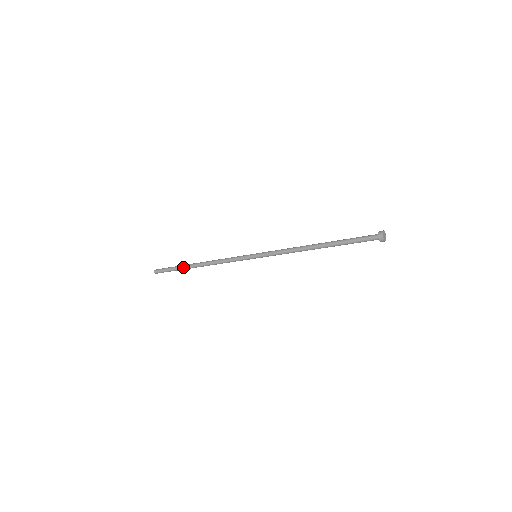
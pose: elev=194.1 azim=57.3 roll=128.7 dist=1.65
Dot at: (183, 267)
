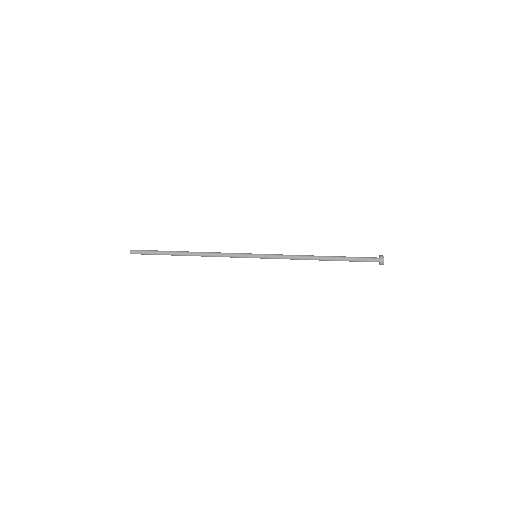
Dot at: occluded
